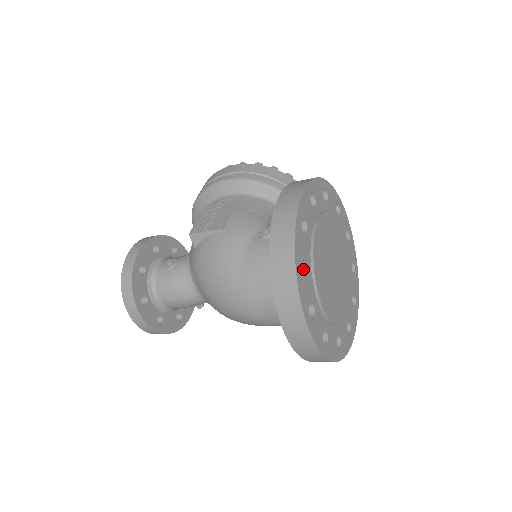
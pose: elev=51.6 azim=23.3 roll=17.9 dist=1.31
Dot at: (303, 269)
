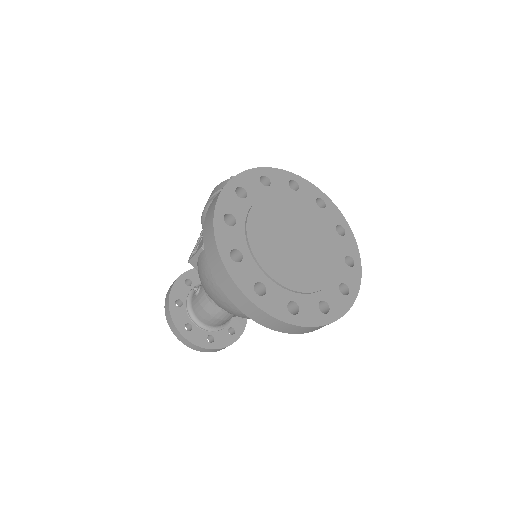
Dot at: (240, 256)
